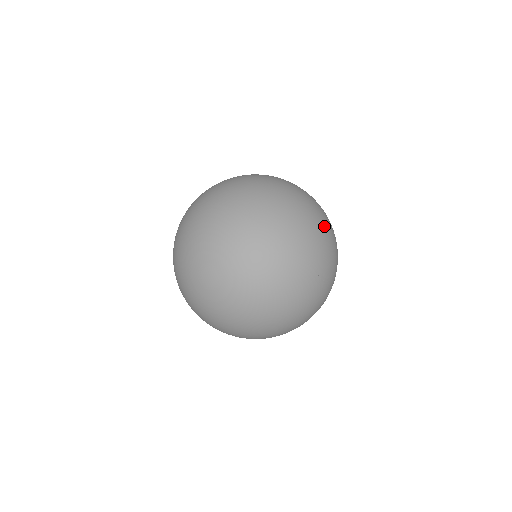
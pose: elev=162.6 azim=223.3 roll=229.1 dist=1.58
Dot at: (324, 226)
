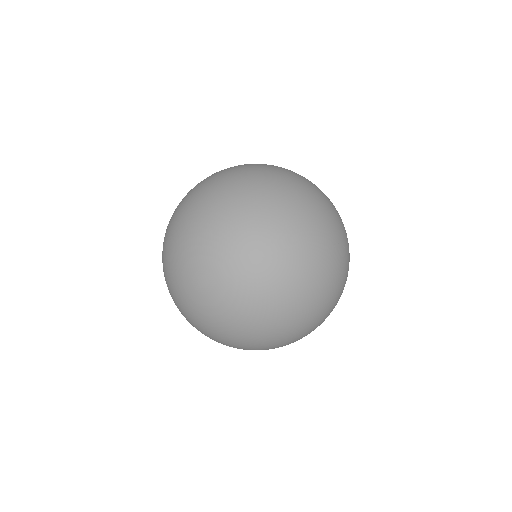
Dot at: (318, 194)
